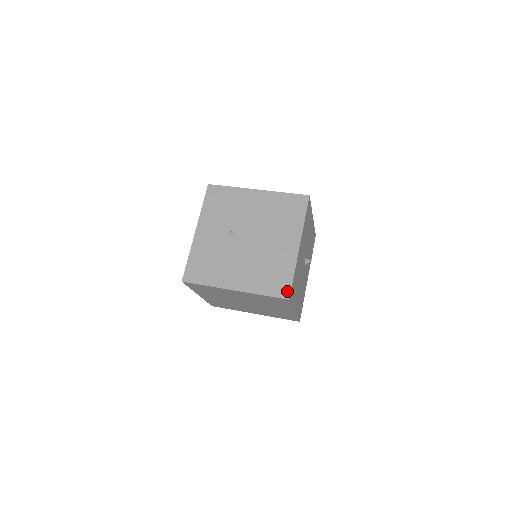
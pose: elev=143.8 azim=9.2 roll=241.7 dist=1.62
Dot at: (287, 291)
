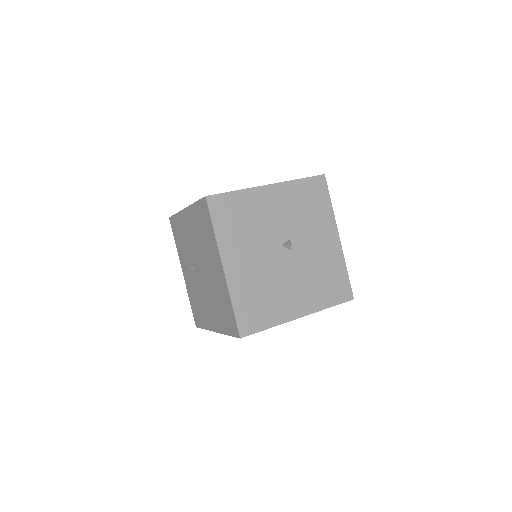
Dot at: (236, 328)
